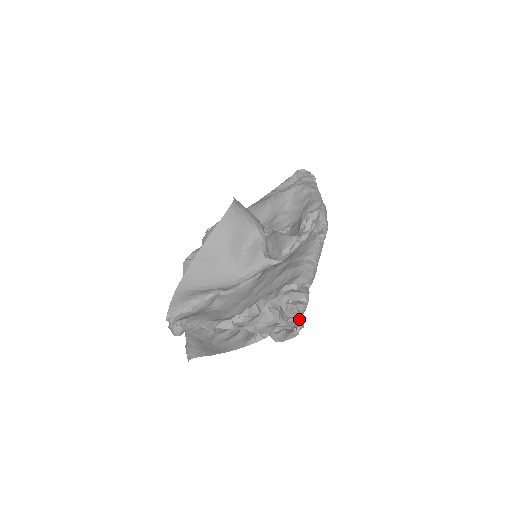
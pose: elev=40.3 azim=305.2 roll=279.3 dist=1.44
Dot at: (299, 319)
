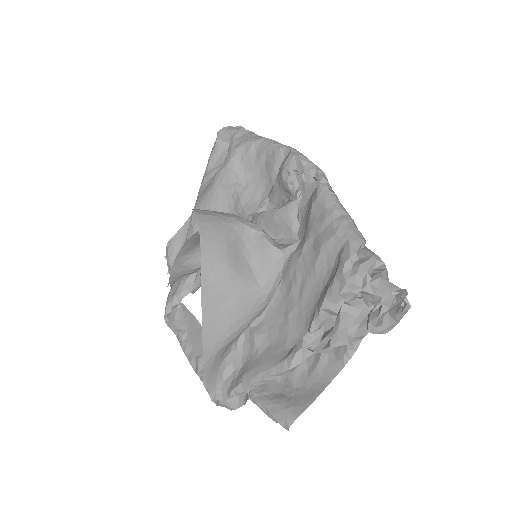
Dot at: (399, 290)
